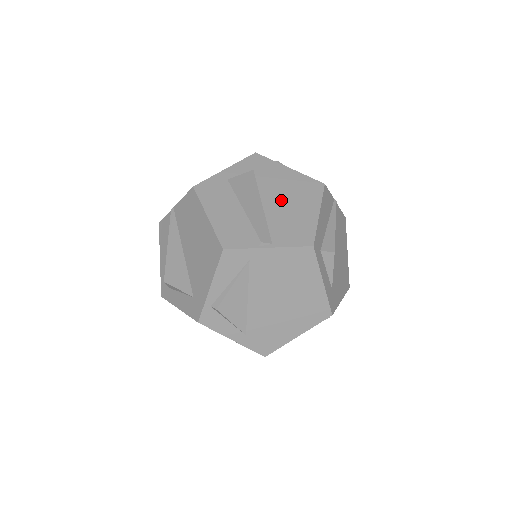
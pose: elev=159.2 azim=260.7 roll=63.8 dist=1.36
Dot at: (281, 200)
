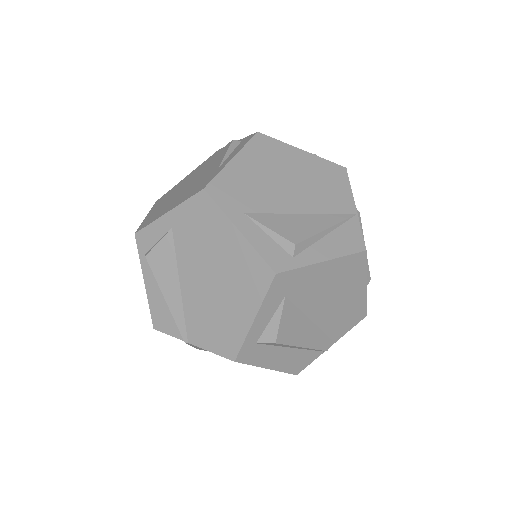
Dot at: (328, 303)
